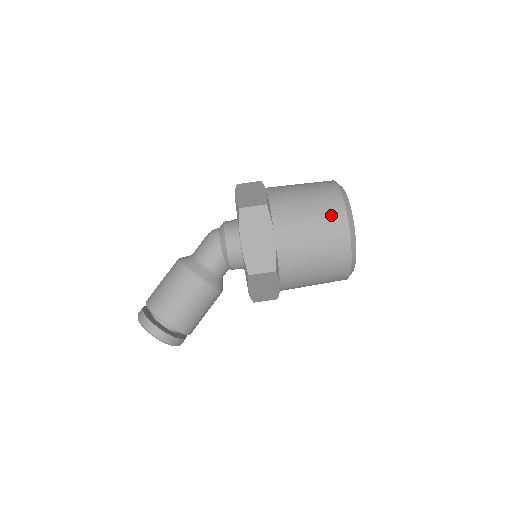
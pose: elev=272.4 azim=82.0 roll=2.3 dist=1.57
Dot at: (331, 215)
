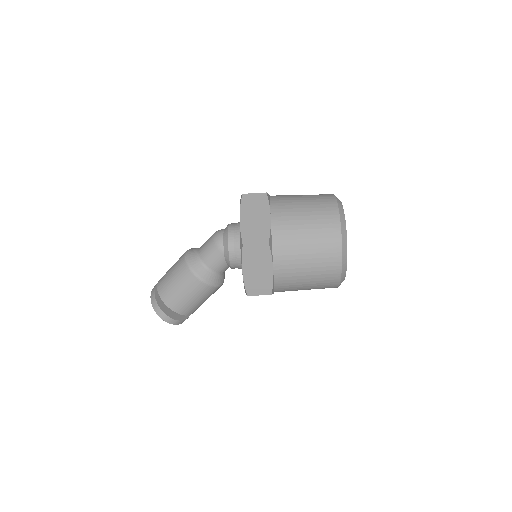
Dot at: (327, 254)
